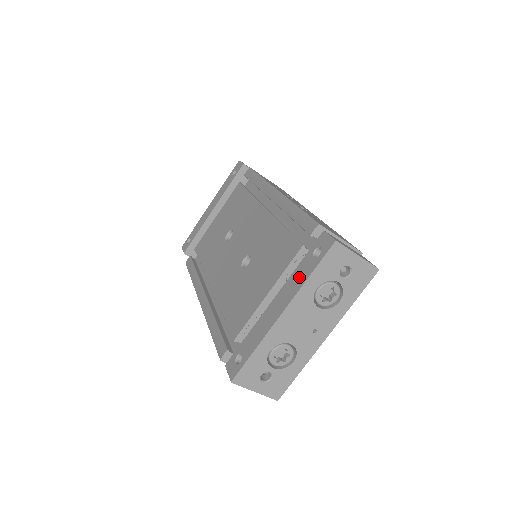
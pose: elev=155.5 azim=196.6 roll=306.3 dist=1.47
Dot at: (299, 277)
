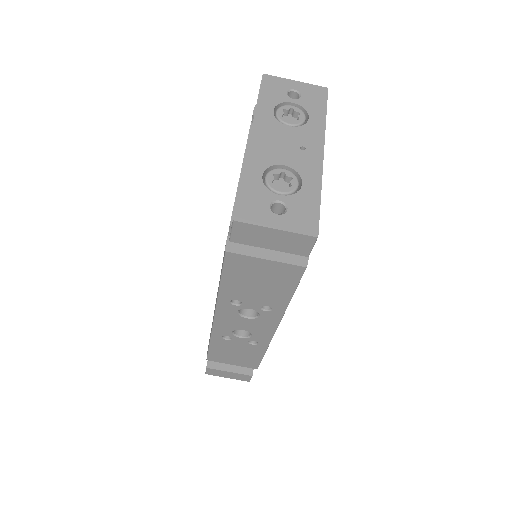
Dot at: occluded
